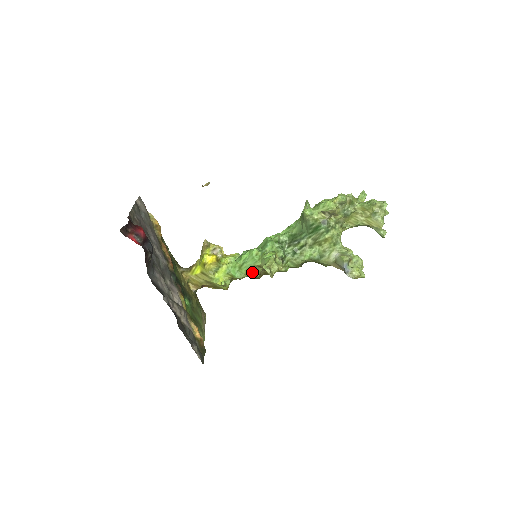
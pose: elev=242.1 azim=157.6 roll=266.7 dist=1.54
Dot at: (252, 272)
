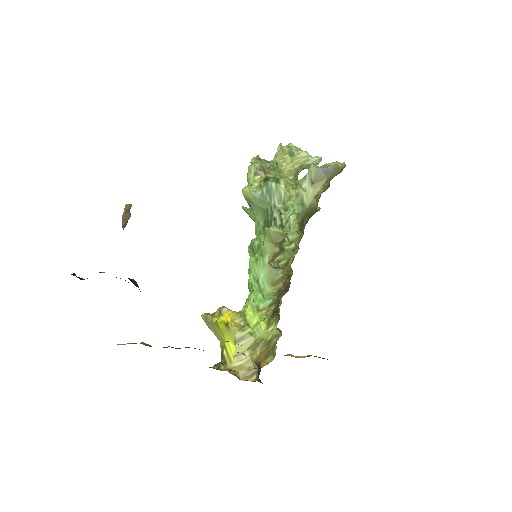
Dot at: (273, 276)
